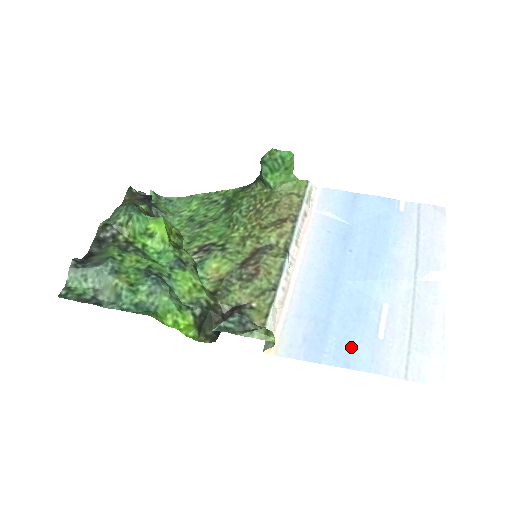
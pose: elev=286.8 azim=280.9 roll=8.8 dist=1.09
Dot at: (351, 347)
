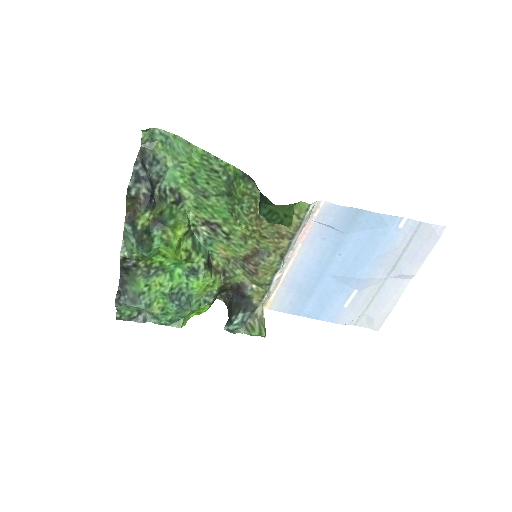
Dot at: (322, 310)
